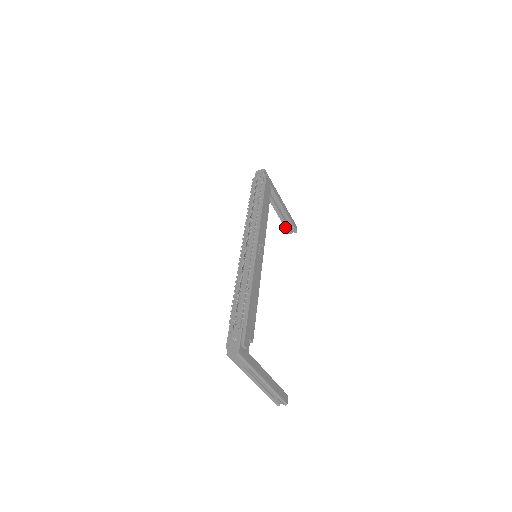
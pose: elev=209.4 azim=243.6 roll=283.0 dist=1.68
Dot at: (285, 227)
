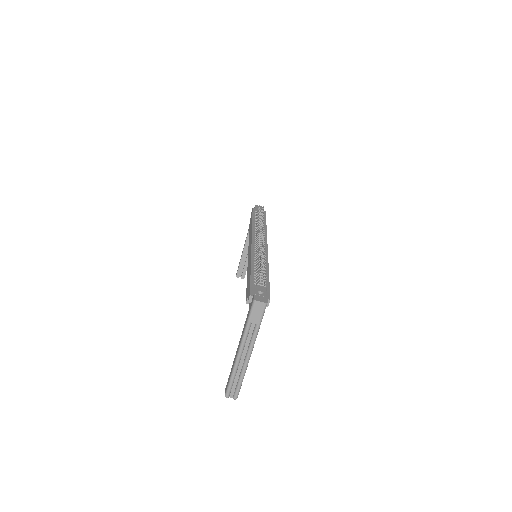
Dot at: (239, 268)
